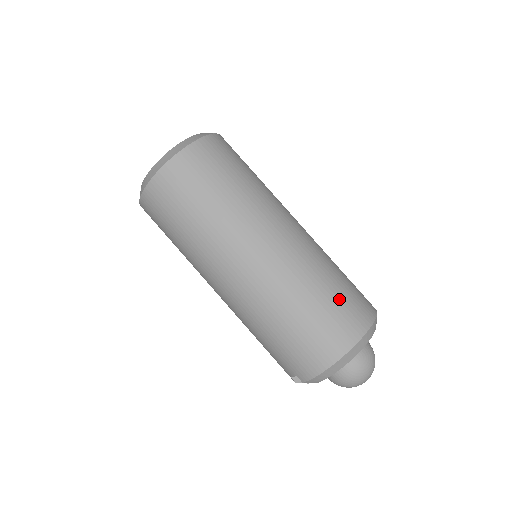
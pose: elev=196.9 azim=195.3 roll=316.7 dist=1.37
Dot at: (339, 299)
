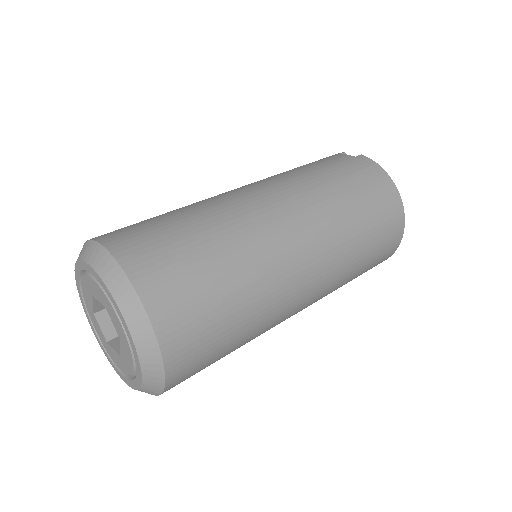
Dot at: (376, 226)
